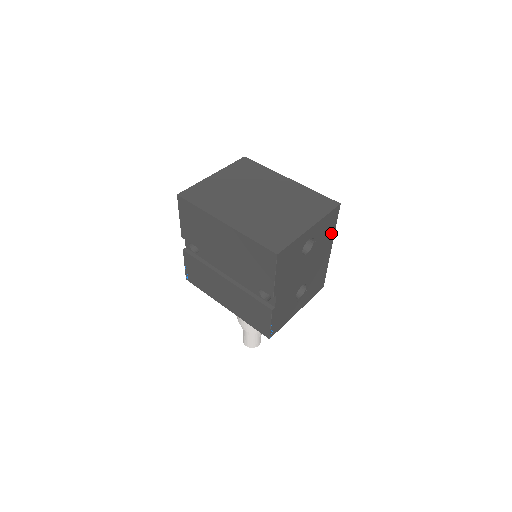
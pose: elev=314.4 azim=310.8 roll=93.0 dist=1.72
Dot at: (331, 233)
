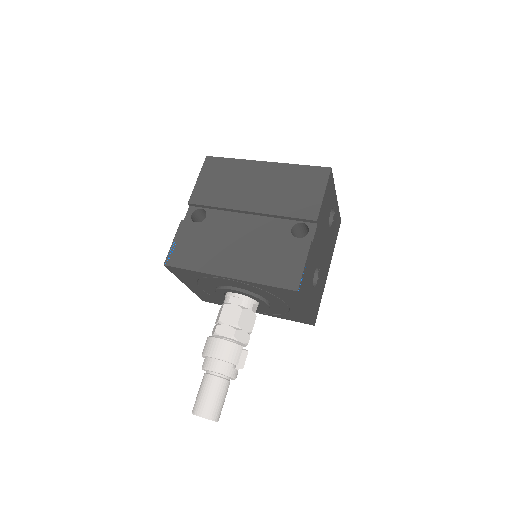
Dot at: (333, 245)
